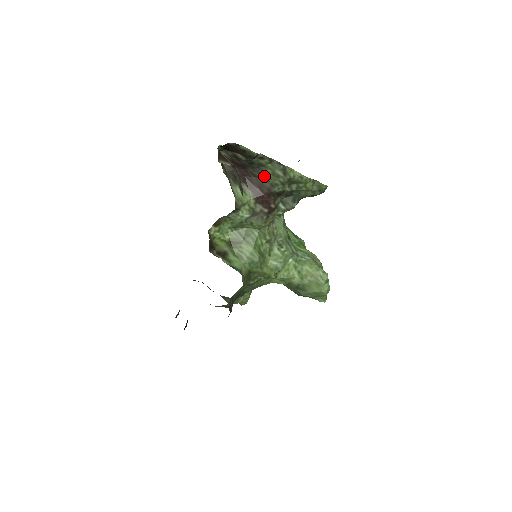
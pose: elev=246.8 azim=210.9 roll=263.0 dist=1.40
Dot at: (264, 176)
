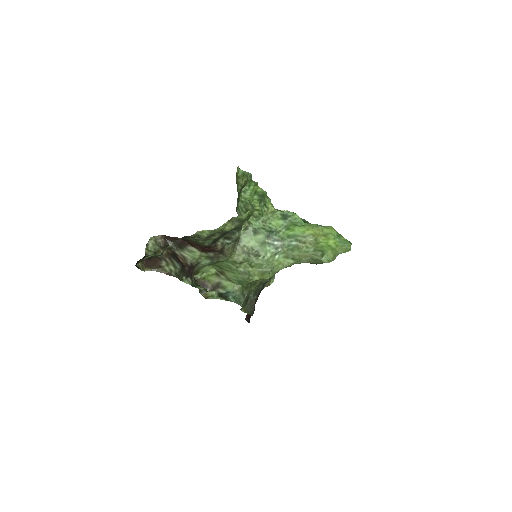
Dot at: (191, 241)
